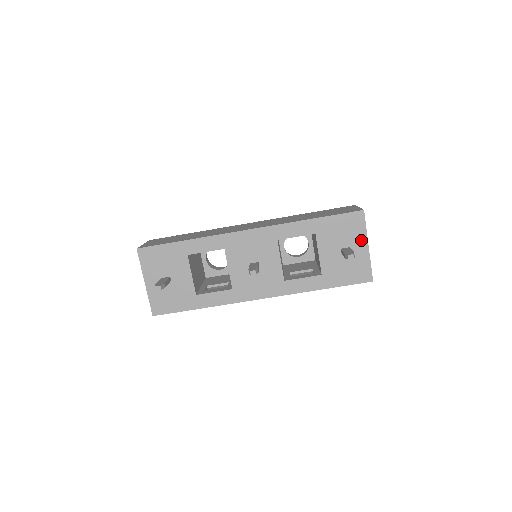
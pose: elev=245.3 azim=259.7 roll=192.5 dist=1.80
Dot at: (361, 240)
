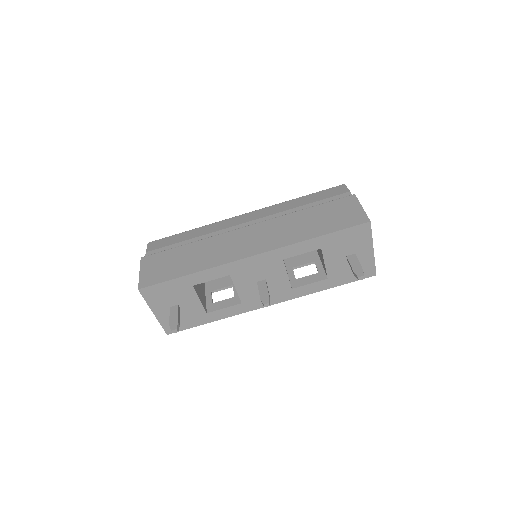
Dot at: (366, 246)
